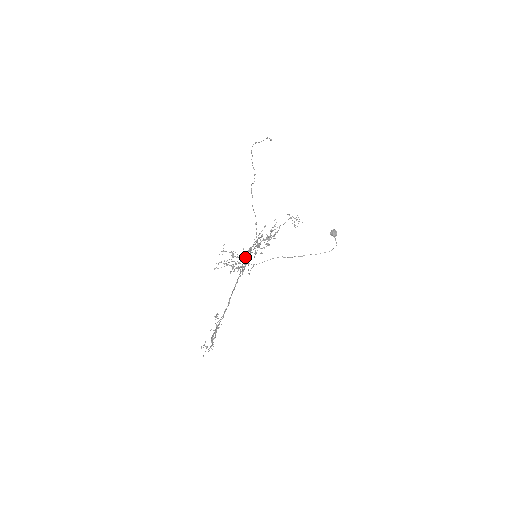
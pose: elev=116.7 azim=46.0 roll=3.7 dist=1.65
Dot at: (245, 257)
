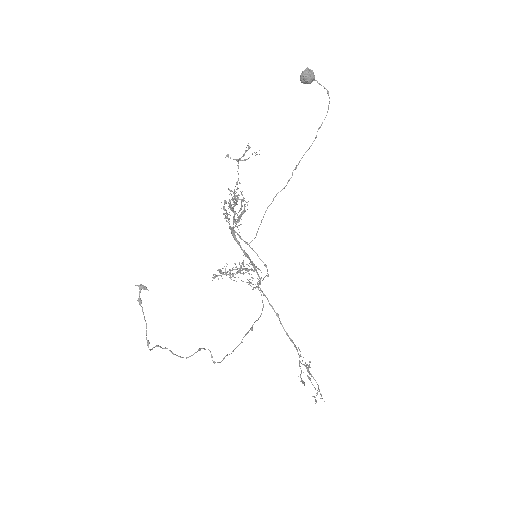
Dot at: occluded
